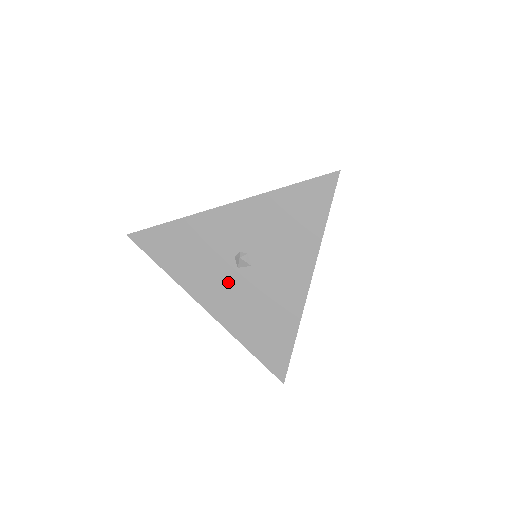
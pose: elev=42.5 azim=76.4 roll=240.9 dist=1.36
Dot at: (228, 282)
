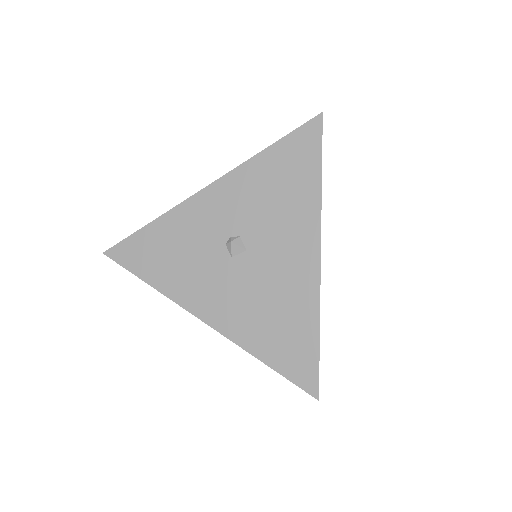
Dot at: (223, 278)
